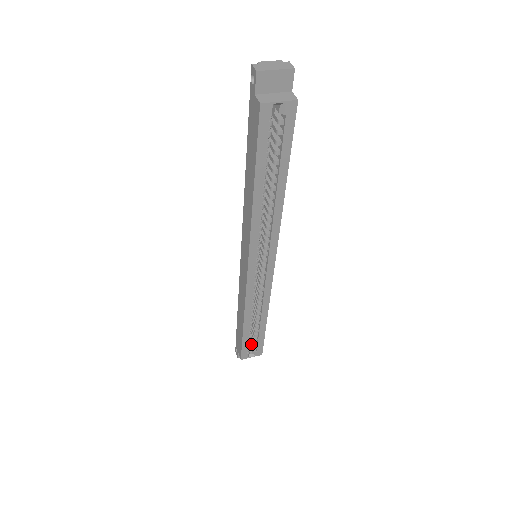
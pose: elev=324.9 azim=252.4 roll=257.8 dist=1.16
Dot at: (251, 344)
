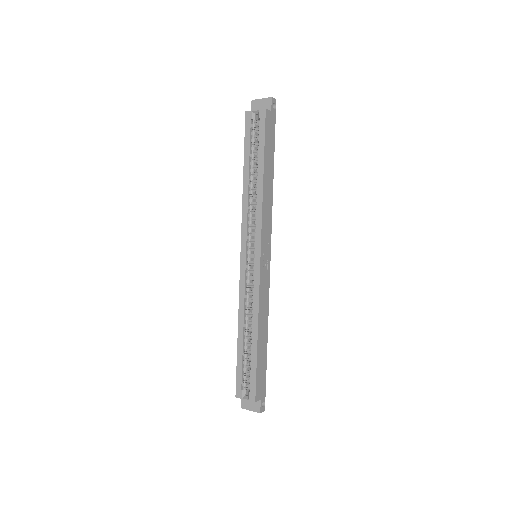
Dot at: occluded
